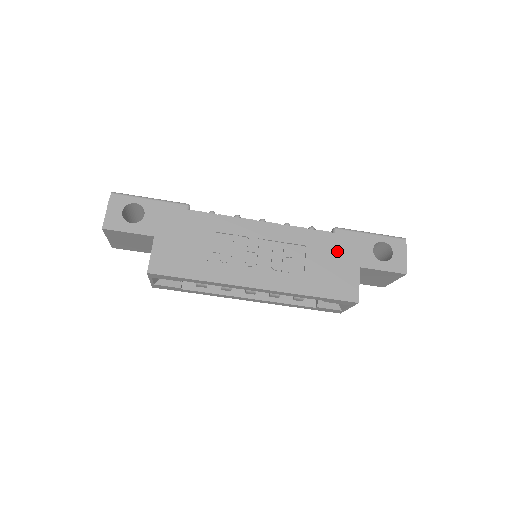
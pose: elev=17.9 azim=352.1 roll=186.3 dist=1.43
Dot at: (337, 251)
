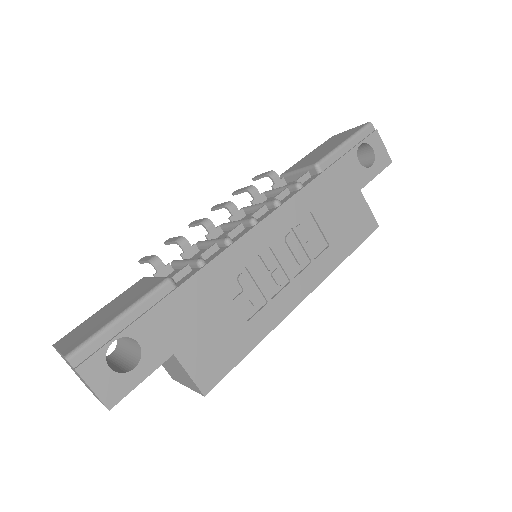
Dot at: (336, 191)
